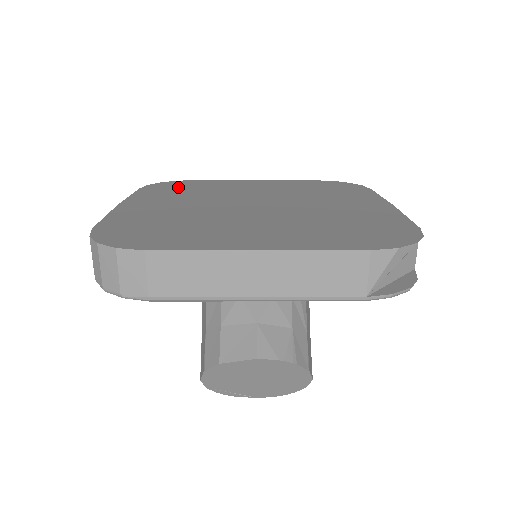
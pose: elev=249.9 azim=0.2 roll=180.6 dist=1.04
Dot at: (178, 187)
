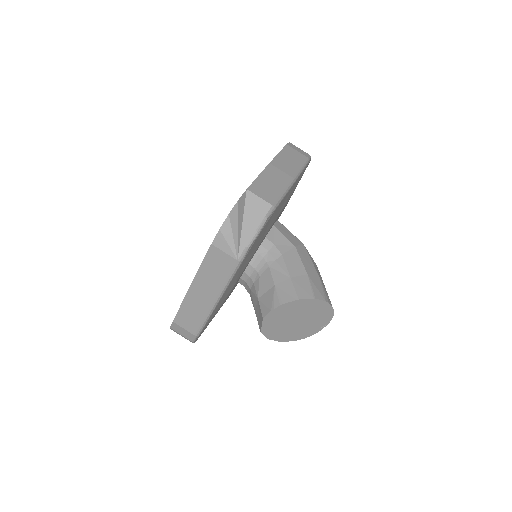
Dot at: occluded
